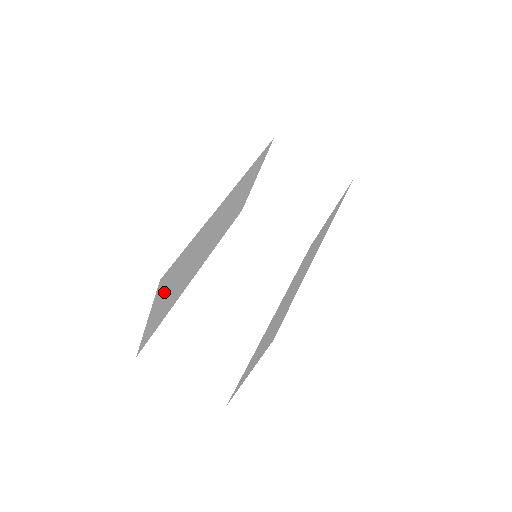
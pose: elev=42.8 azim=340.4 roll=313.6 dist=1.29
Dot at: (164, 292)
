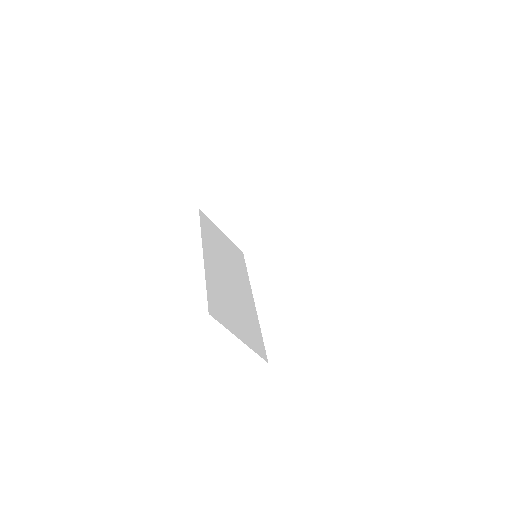
Dot at: (229, 320)
